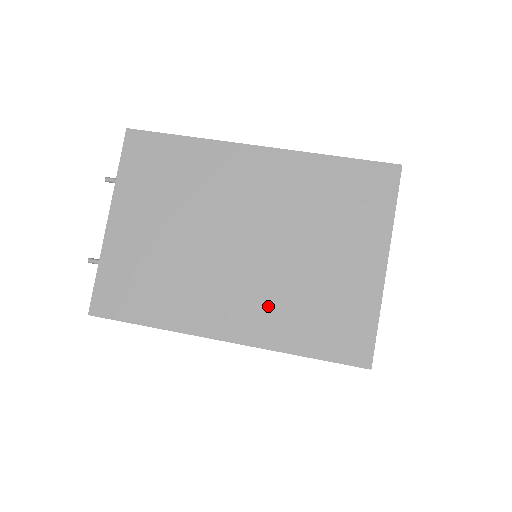
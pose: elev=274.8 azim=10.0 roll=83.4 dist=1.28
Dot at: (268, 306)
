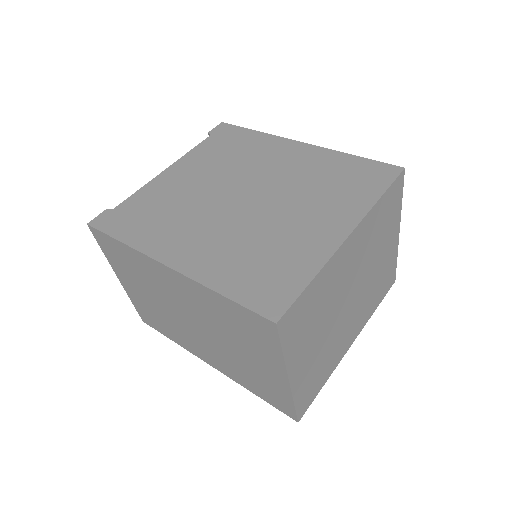
Dot at: (225, 363)
